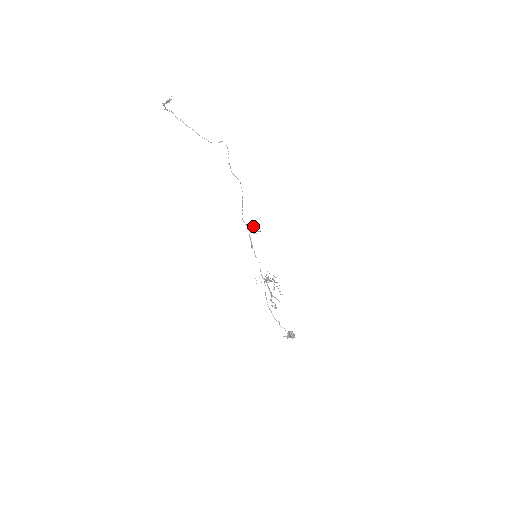
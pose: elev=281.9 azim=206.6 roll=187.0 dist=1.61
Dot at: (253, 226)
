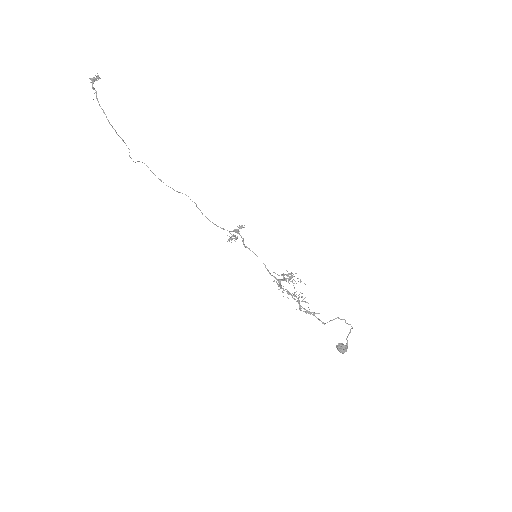
Dot at: occluded
